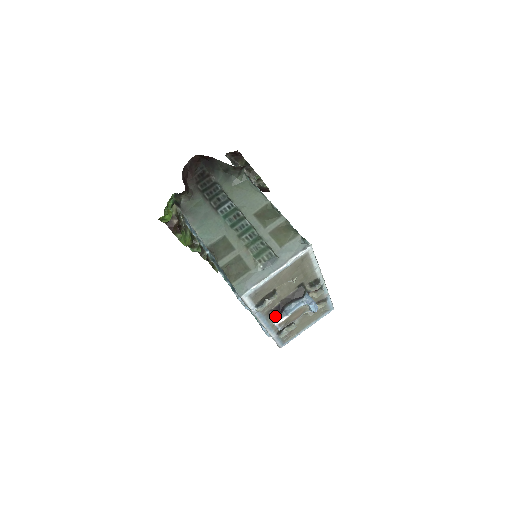
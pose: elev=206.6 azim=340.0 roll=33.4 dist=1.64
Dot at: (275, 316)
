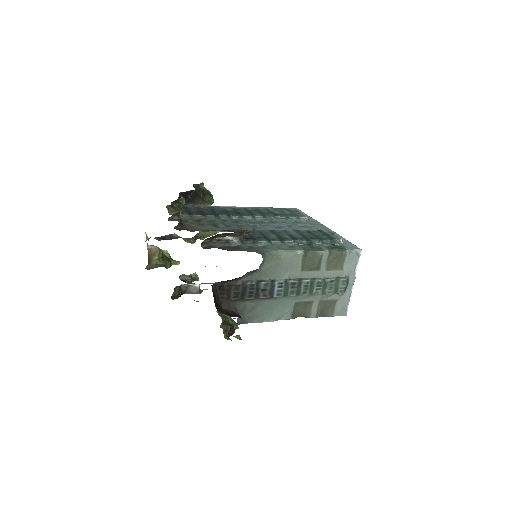
Dot at: occluded
